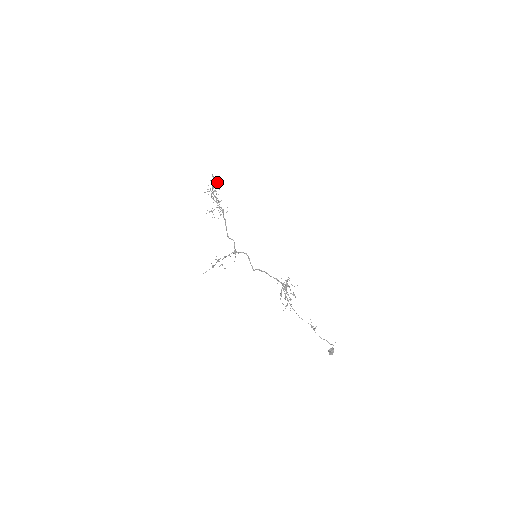
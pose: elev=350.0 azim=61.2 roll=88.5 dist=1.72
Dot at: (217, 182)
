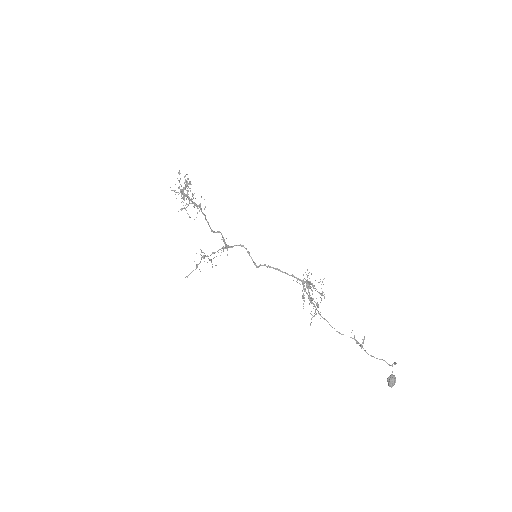
Dot at: occluded
